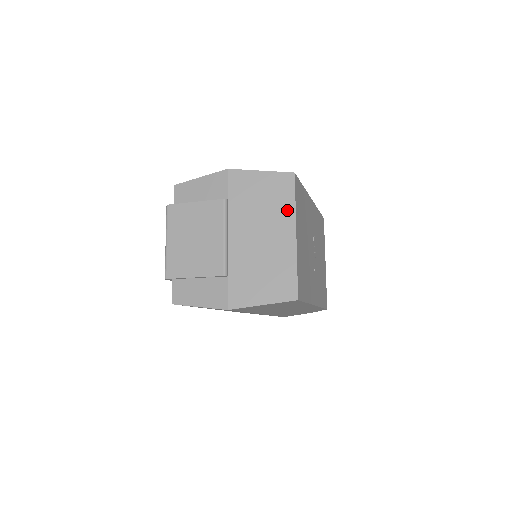
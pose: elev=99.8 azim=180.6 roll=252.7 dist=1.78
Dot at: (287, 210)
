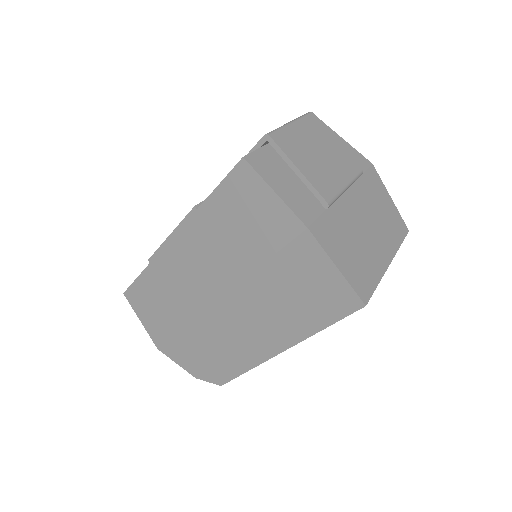
Dot at: (393, 241)
